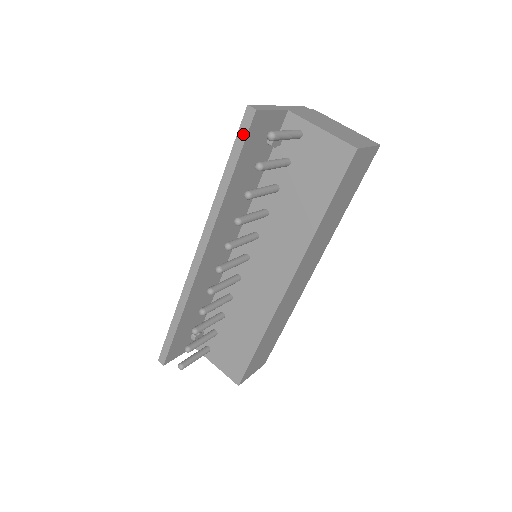
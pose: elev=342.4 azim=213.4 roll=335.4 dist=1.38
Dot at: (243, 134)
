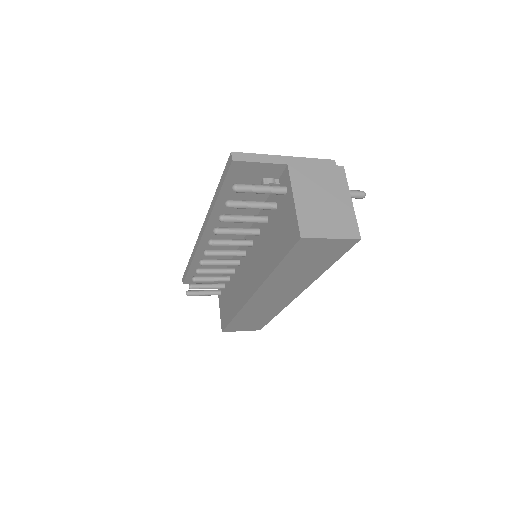
Dot at: (226, 172)
